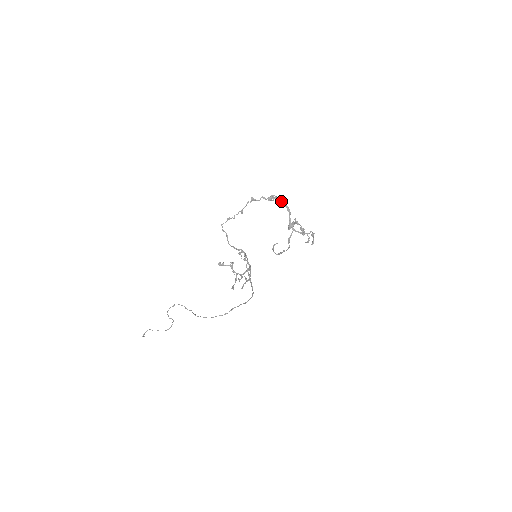
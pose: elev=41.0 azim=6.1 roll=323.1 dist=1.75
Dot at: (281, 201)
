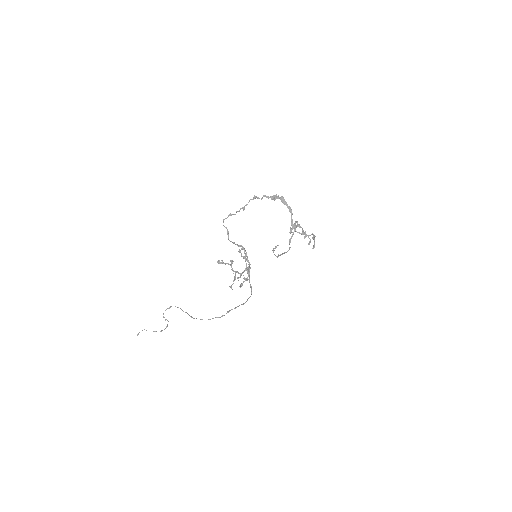
Dot at: (283, 201)
